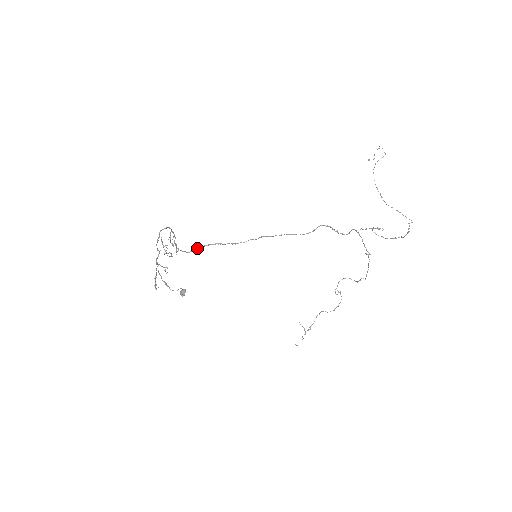
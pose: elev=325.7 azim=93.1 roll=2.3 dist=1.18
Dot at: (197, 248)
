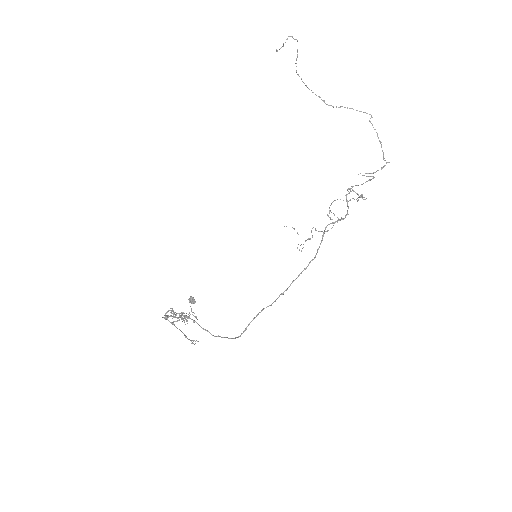
Dot at: occluded
